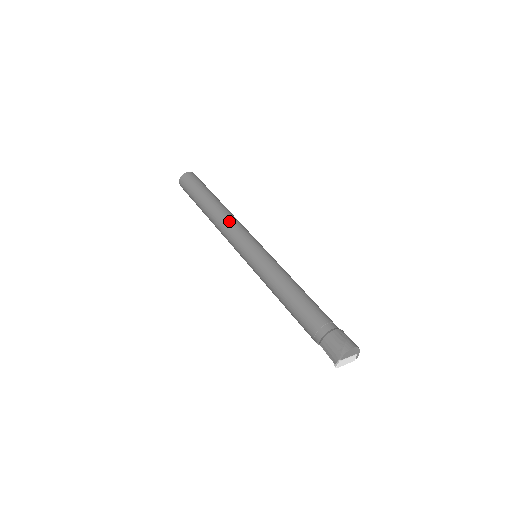
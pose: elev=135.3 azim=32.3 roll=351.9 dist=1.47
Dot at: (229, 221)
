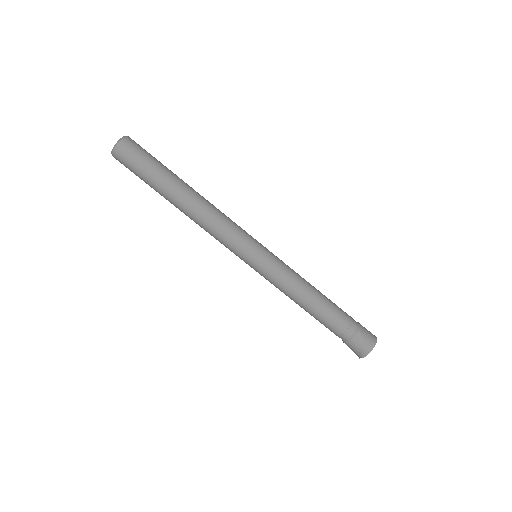
Dot at: (209, 228)
